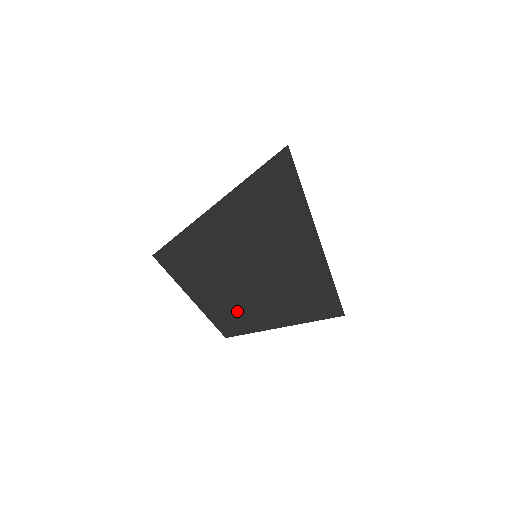
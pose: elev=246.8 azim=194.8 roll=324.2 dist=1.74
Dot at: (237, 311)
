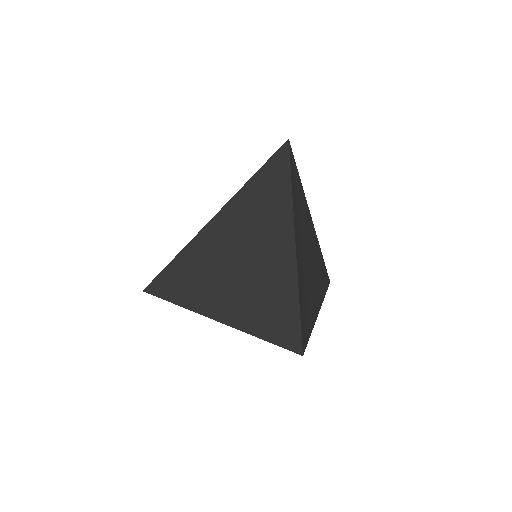
Dot at: (164, 274)
